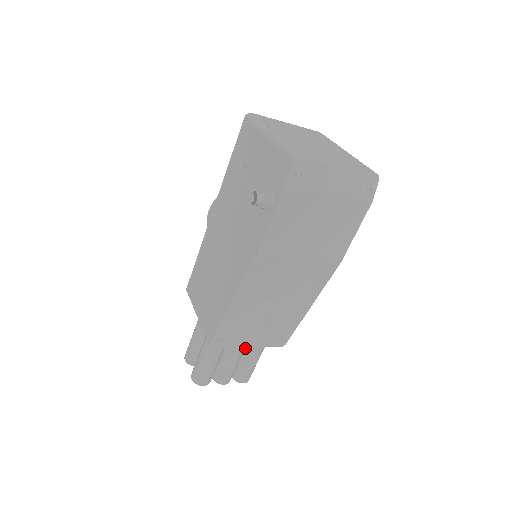
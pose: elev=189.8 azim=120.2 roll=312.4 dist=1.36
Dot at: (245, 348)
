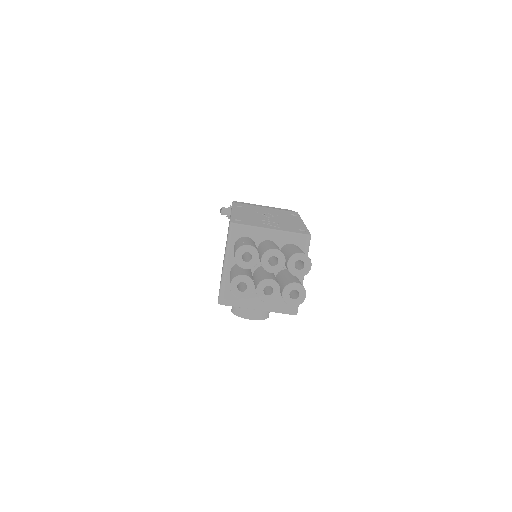
Dot at: occluded
